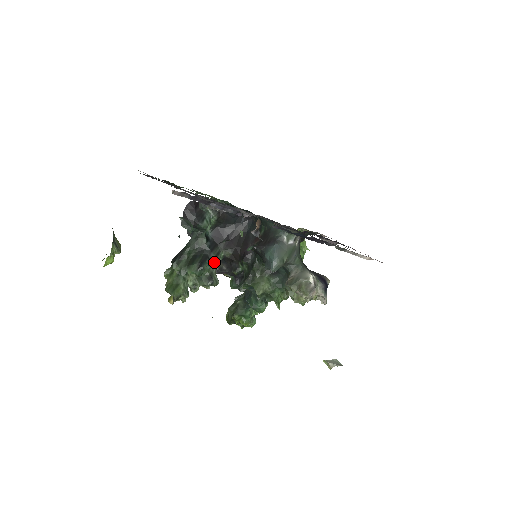
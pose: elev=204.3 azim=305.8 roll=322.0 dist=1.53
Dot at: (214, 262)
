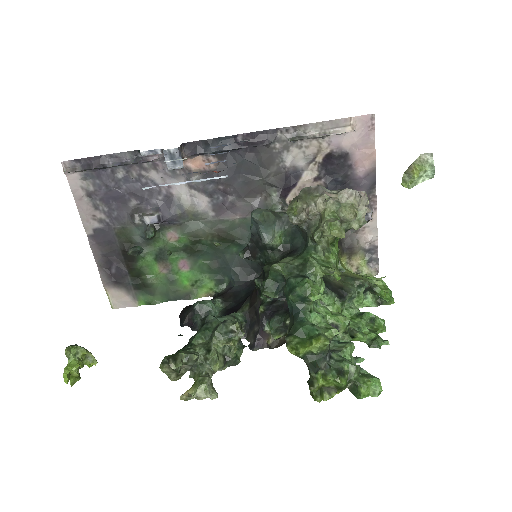
Dot at: (226, 317)
